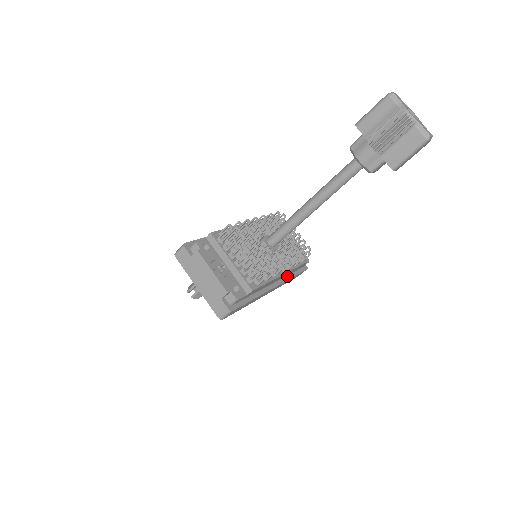
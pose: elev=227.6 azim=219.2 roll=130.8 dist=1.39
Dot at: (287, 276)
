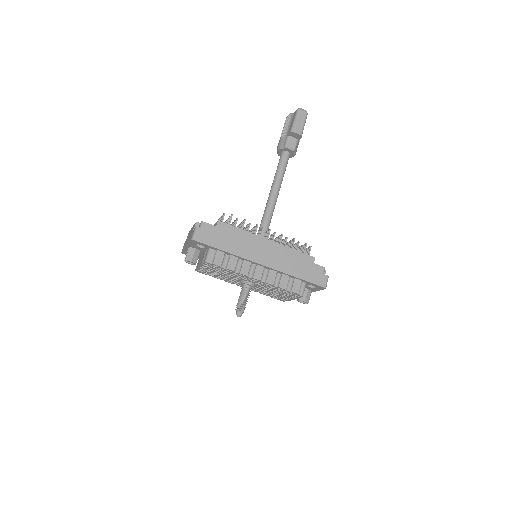
Dot at: (289, 262)
